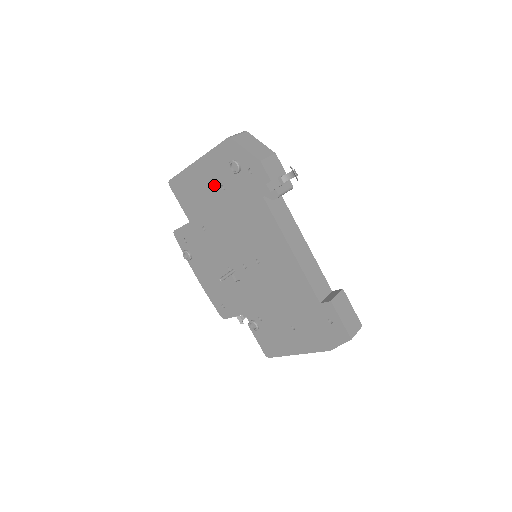
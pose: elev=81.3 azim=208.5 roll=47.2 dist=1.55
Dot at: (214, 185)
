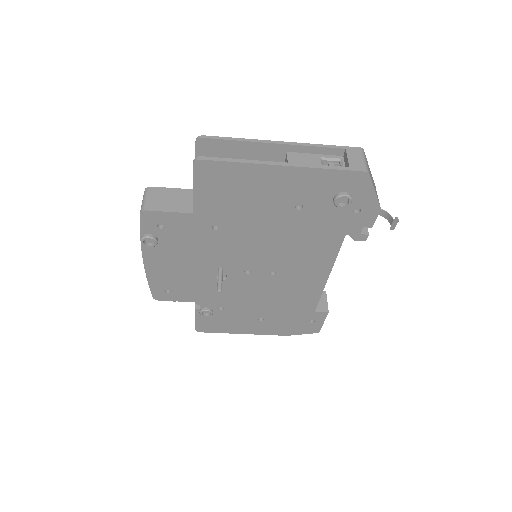
Dot at: (287, 199)
